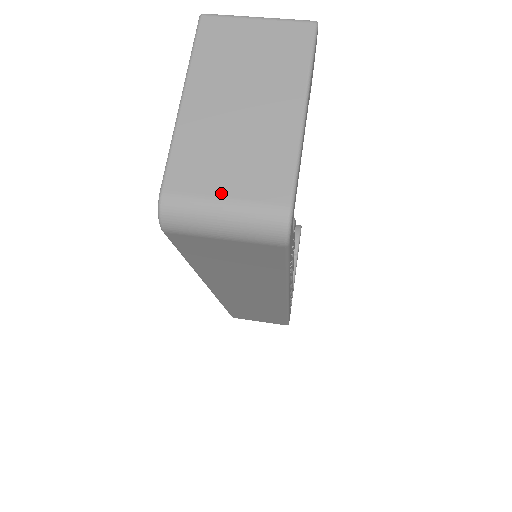
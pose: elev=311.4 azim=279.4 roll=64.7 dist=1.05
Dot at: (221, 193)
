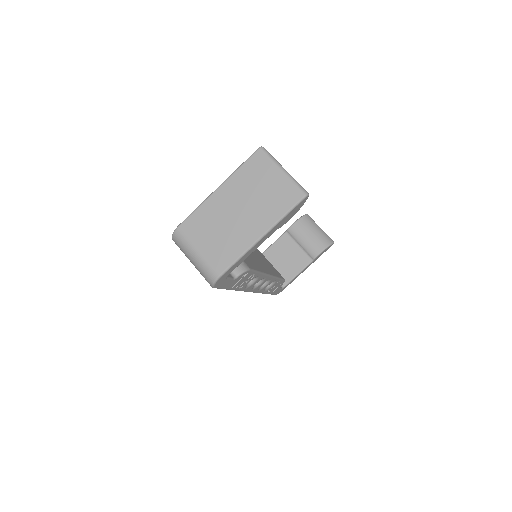
Dot at: (199, 247)
